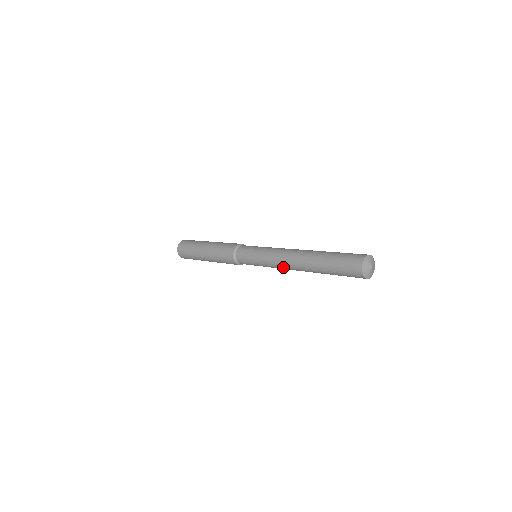
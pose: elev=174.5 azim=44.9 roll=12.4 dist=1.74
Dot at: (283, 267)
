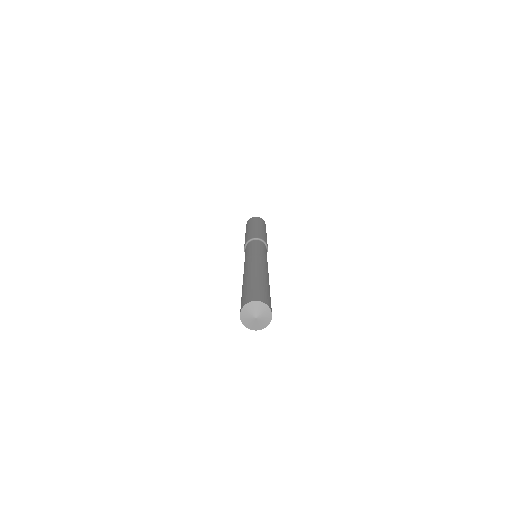
Dot at: occluded
